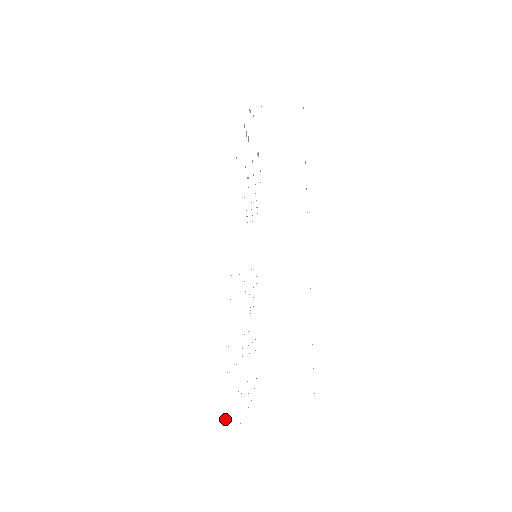
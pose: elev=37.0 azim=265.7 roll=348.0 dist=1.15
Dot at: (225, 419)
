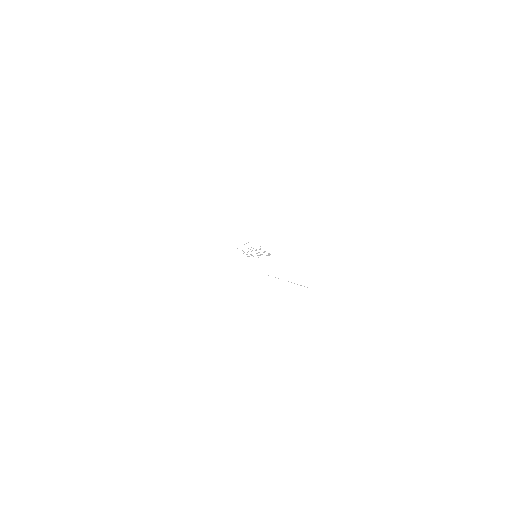
Dot at: occluded
